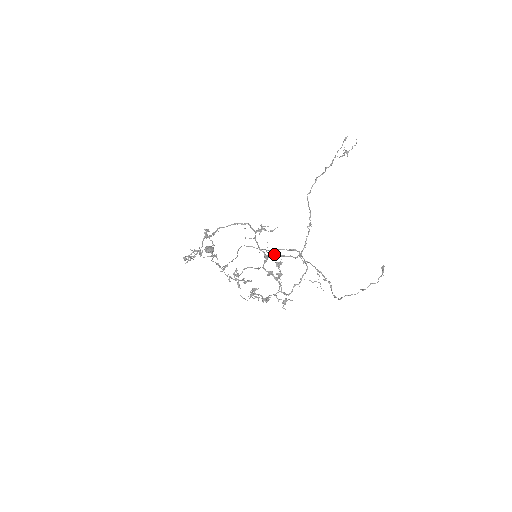
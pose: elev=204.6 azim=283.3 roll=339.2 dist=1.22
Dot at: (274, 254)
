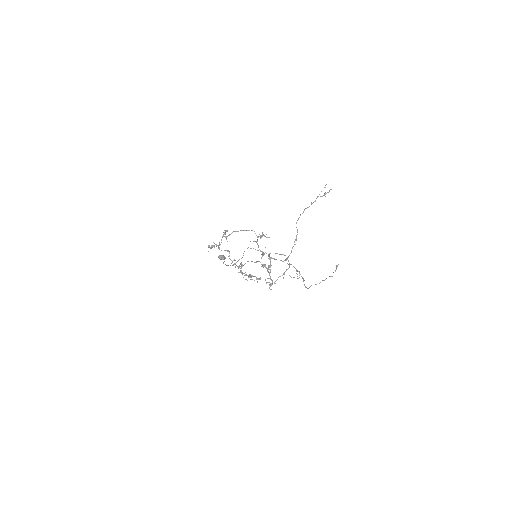
Dot at: occluded
